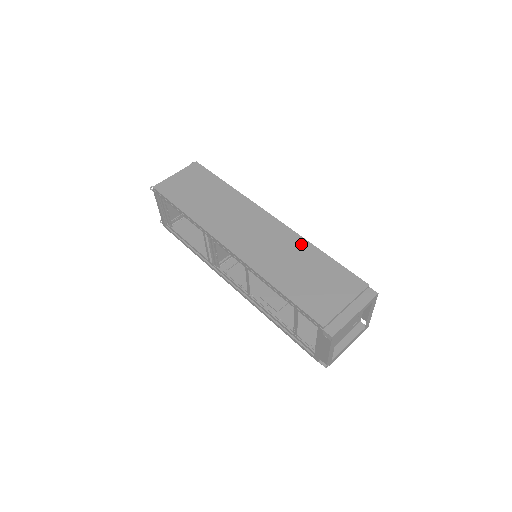
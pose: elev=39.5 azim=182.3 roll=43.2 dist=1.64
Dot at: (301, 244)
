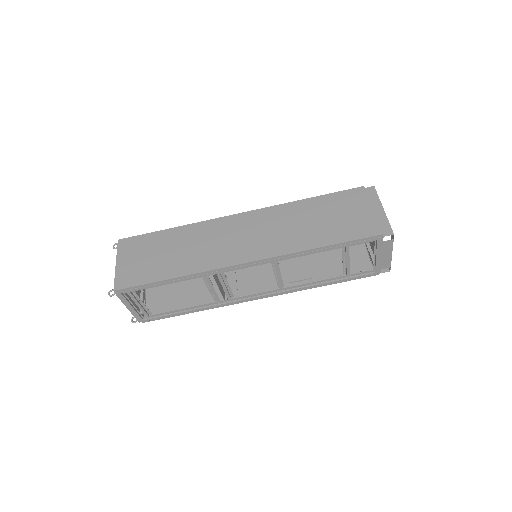
Dot at: (288, 208)
